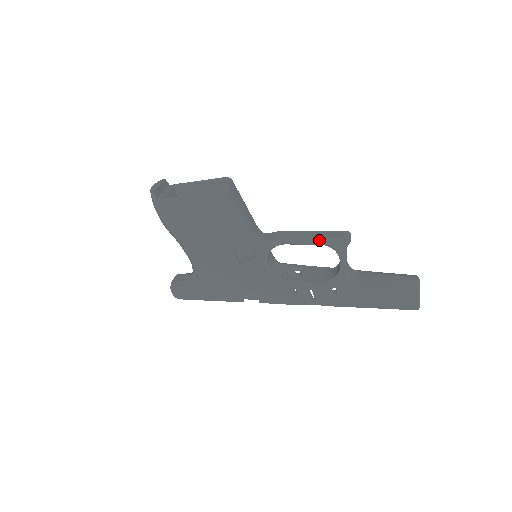
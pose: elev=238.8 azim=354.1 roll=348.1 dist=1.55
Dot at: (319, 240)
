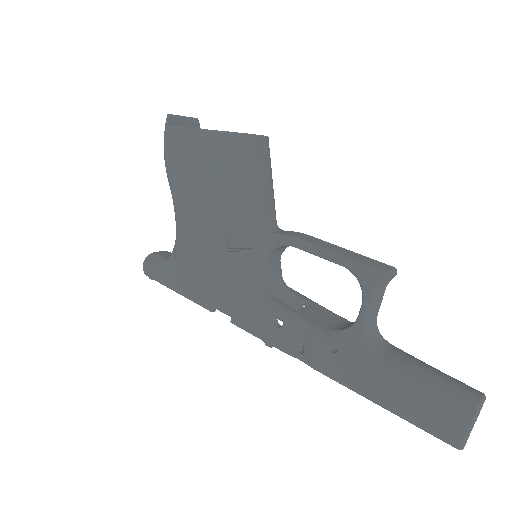
Dot at: (342, 257)
